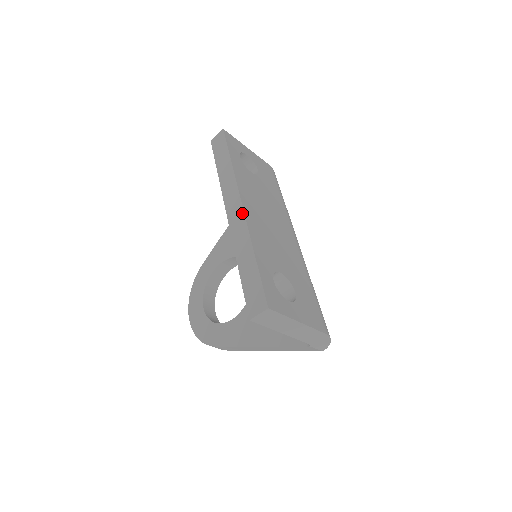
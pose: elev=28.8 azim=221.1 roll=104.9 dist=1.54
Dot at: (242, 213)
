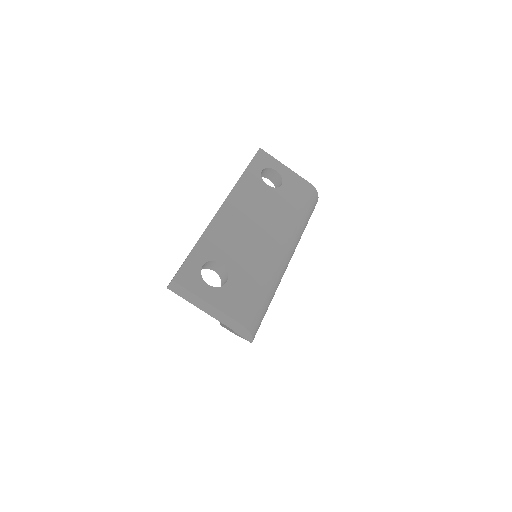
Dot at: occluded
